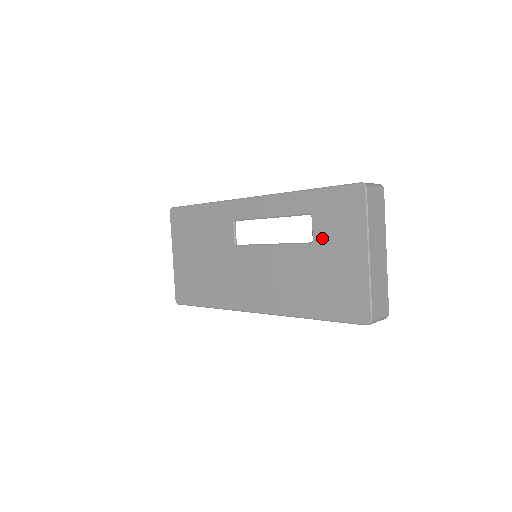
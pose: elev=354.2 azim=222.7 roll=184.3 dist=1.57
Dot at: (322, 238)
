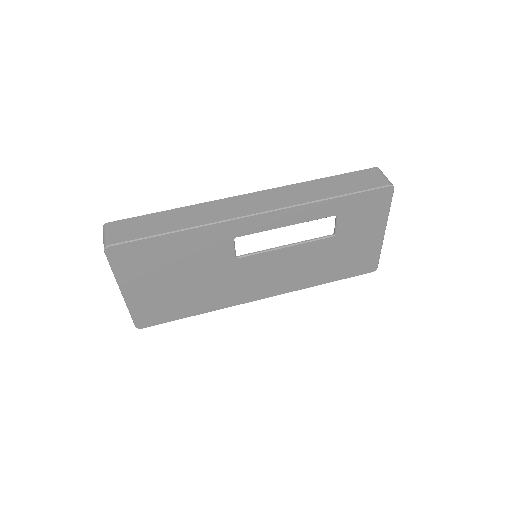
Dot at: (346, 230)
